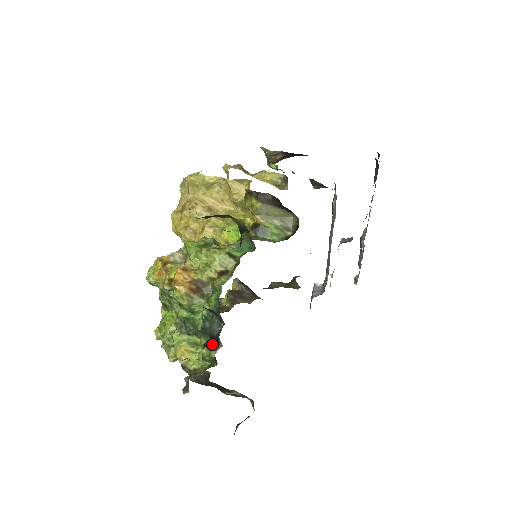
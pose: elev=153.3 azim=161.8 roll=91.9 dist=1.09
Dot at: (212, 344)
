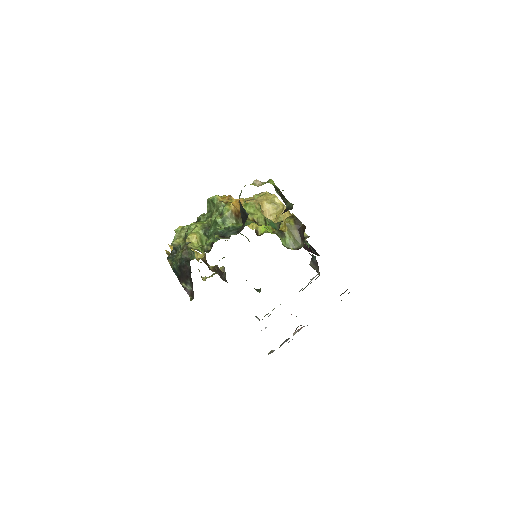
Dot at: (222, 237)
